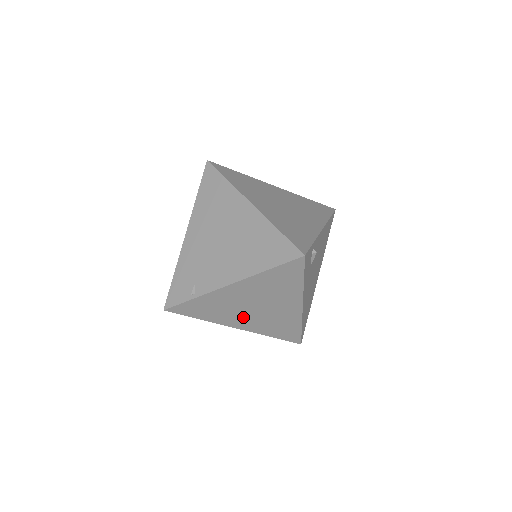
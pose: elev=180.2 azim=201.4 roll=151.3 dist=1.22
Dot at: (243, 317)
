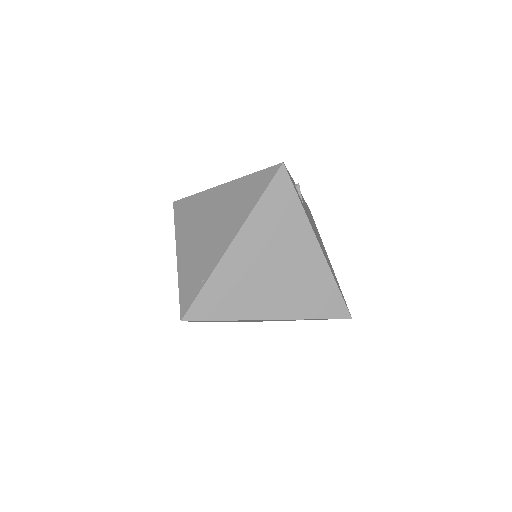
Dot at: (269, 294)
